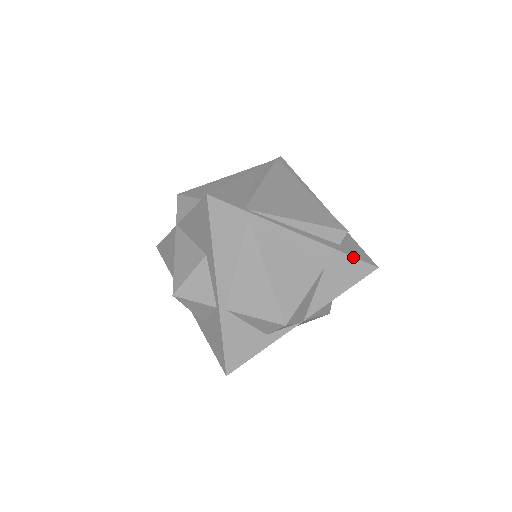
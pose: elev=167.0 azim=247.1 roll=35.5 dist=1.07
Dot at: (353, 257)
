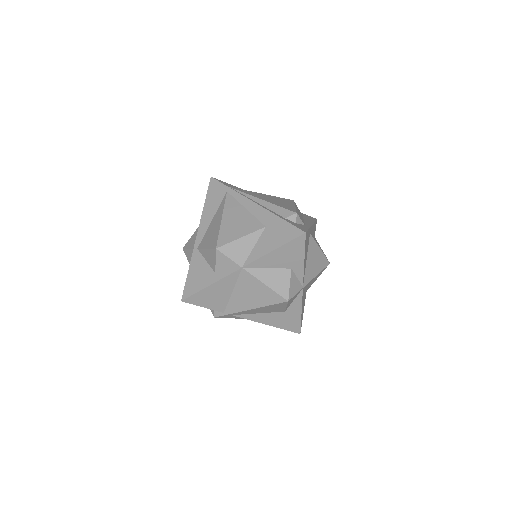
Dot at: (287, 222)
